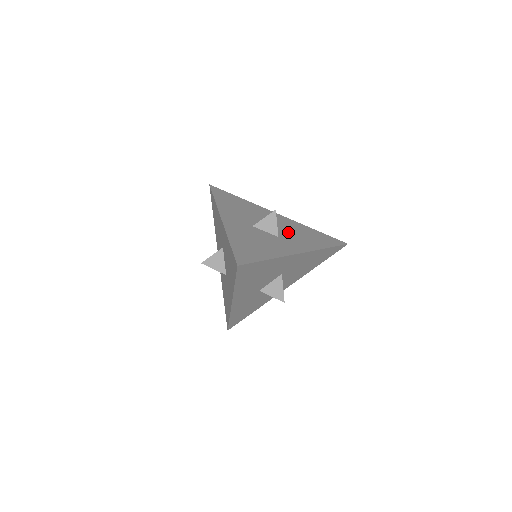
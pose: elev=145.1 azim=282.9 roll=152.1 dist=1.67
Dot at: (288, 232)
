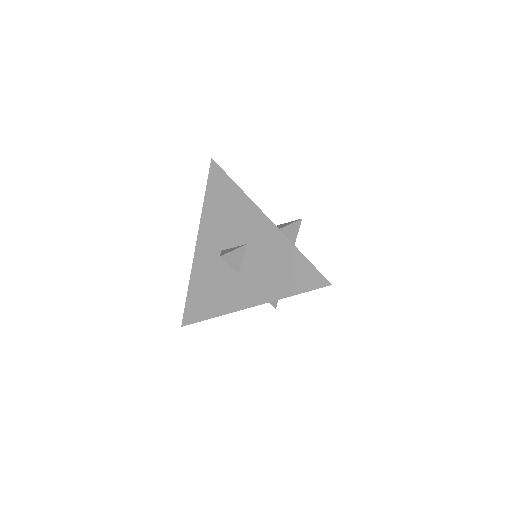
Dot at: occluded
